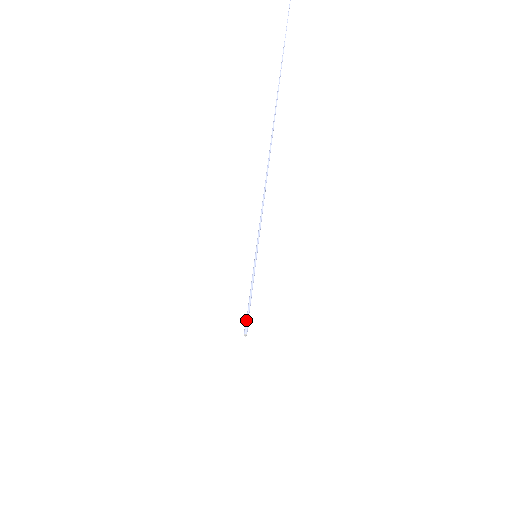
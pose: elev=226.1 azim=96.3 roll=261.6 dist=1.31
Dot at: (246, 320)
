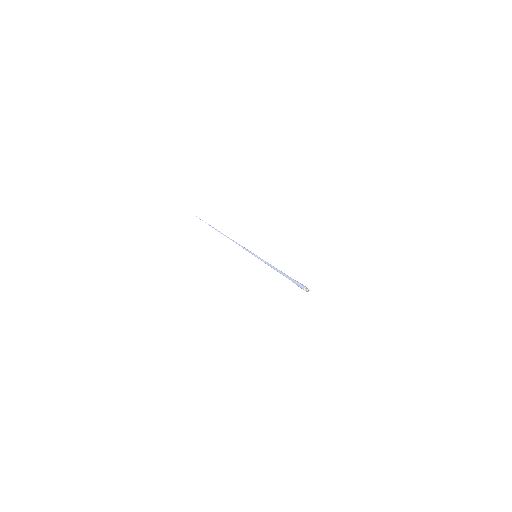
Dot at: (293, 282)
